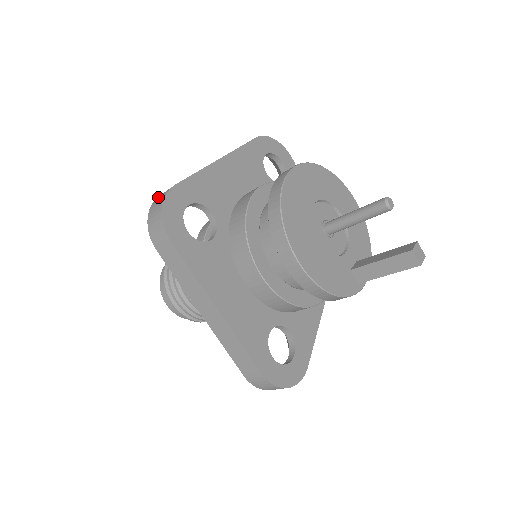
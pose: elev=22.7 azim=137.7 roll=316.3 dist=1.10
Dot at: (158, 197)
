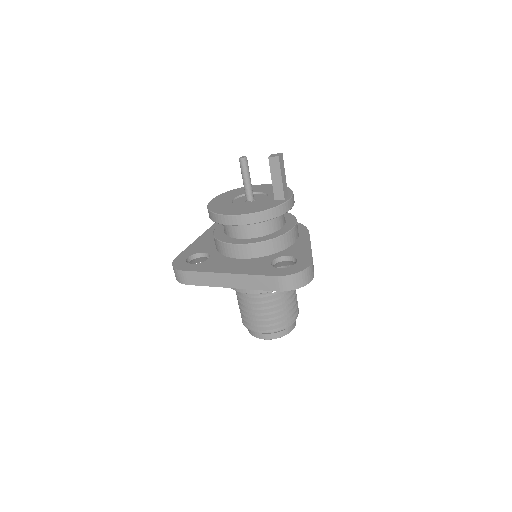
Dot at: occluded
